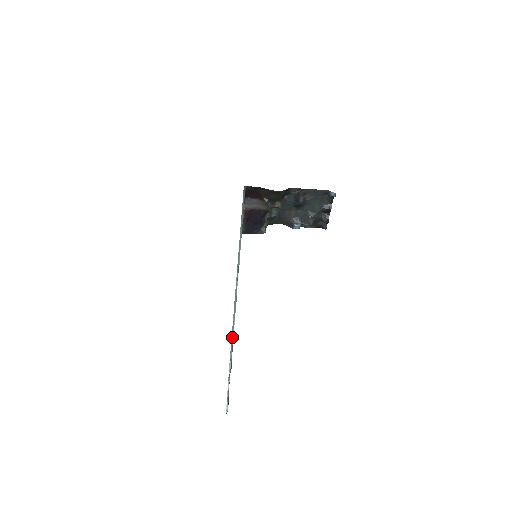
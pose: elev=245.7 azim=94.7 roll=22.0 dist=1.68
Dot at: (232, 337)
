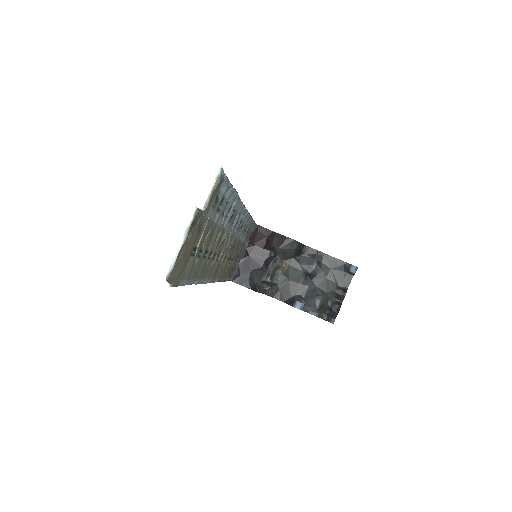
Dot at: (229, 181)
